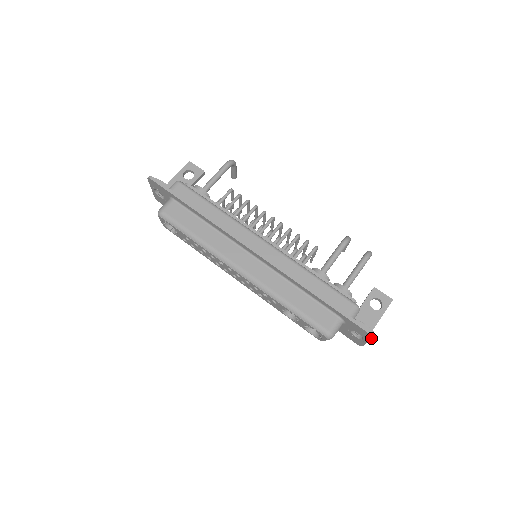
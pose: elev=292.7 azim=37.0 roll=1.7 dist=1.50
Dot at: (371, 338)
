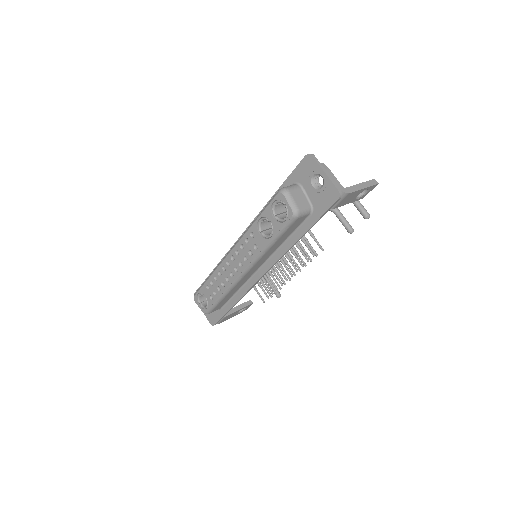
Dot at: (313, 159)
